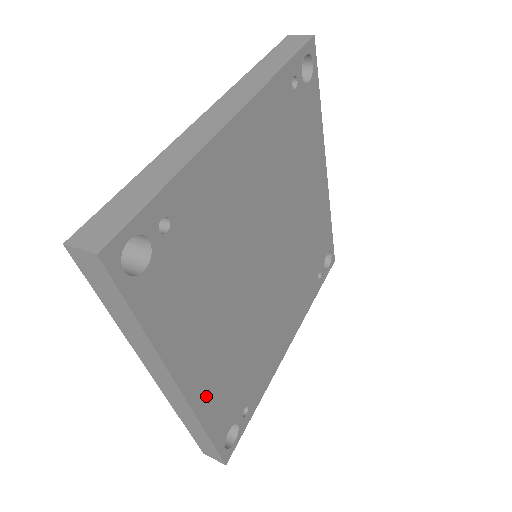
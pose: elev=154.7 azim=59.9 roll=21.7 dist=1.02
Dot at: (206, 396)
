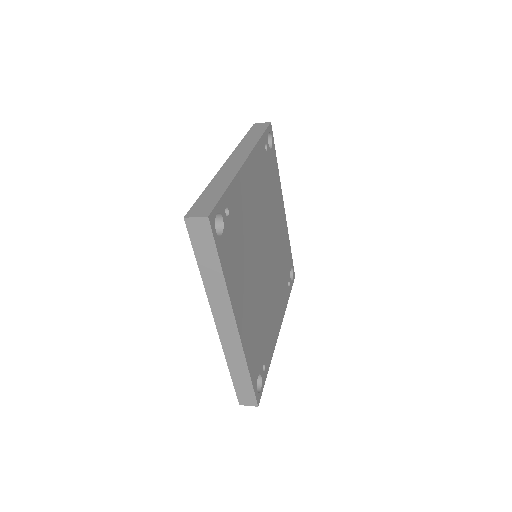
Dot at: (246, 339)
